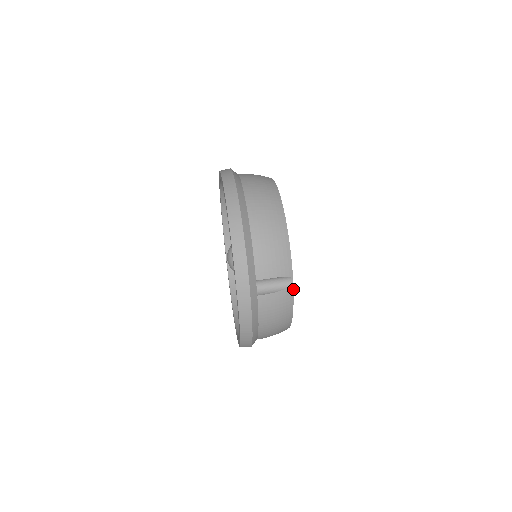
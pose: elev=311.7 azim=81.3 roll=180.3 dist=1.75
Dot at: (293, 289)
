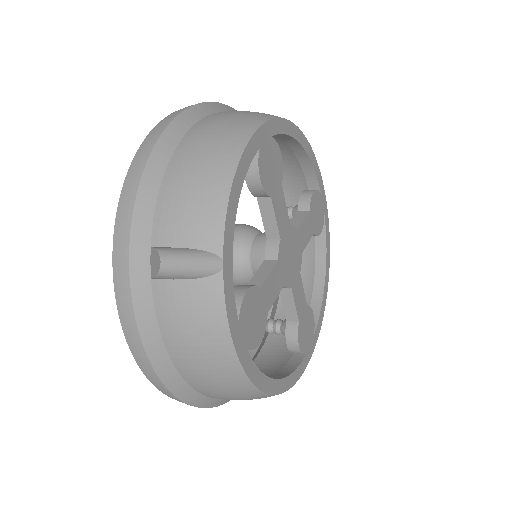
Dot at: (223, 283)
